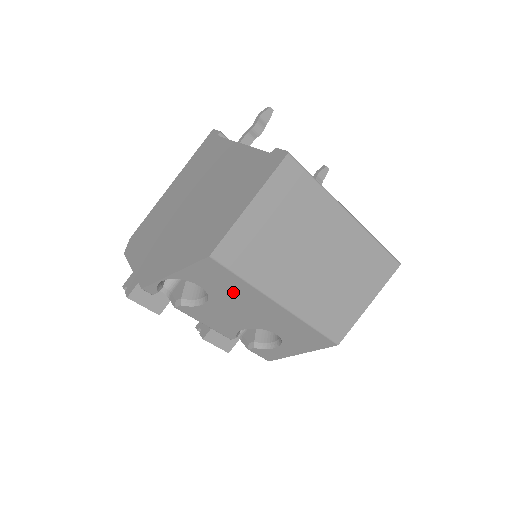
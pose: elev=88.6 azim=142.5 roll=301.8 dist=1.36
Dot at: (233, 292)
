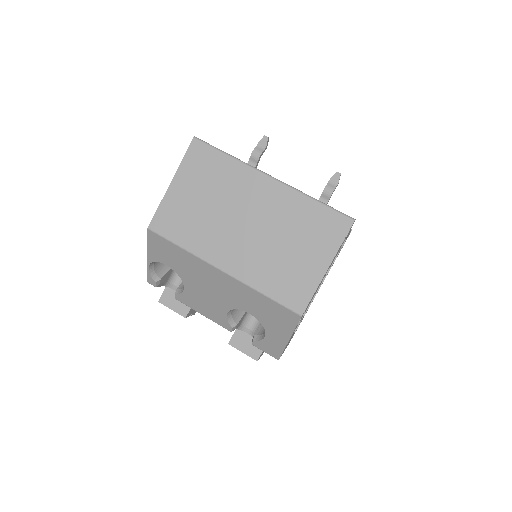
Dot at: (186, 265)
